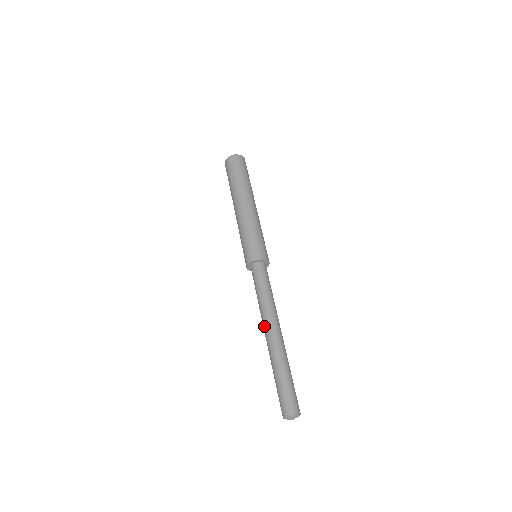
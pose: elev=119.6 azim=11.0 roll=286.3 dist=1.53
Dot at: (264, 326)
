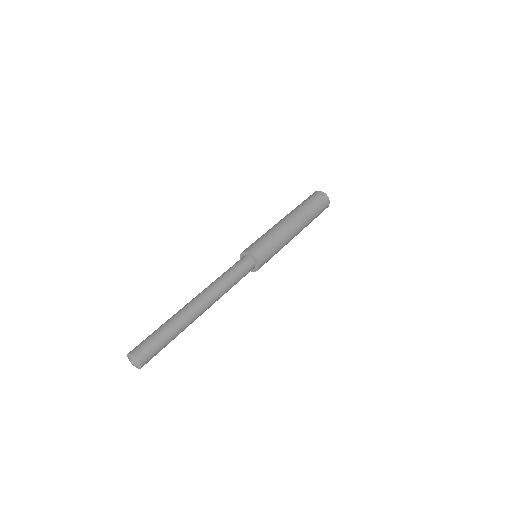
Dot at: occluded
